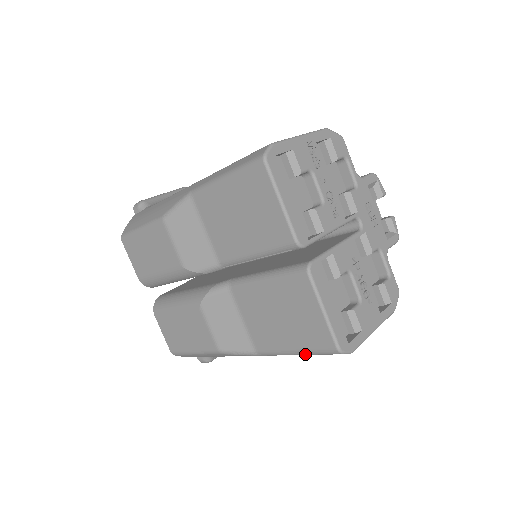
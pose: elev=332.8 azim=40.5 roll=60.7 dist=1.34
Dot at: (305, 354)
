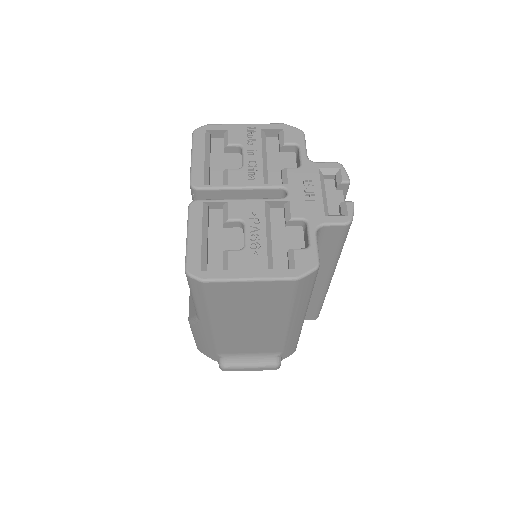
Dot at: (193, 295)
